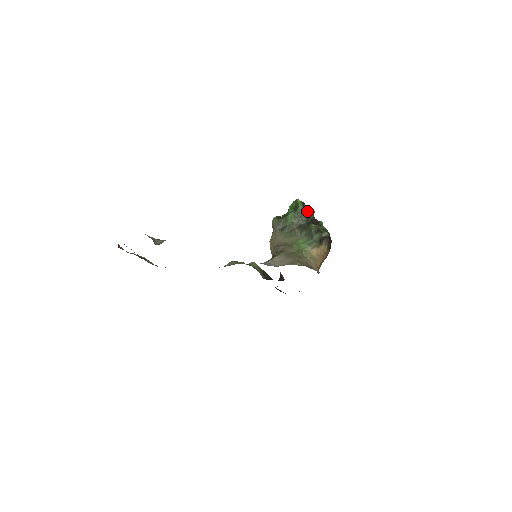
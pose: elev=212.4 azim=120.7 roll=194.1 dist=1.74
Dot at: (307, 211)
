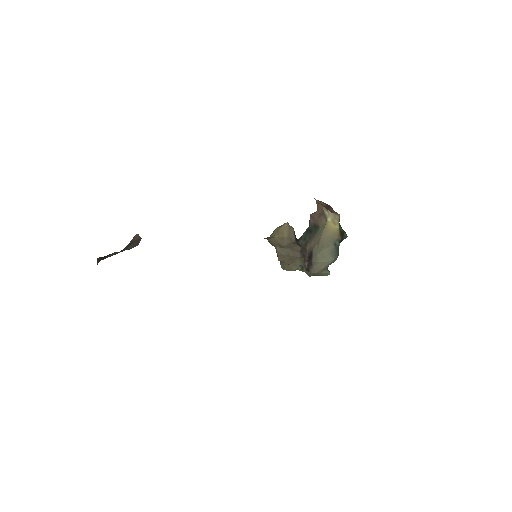
Dot at: occluded
